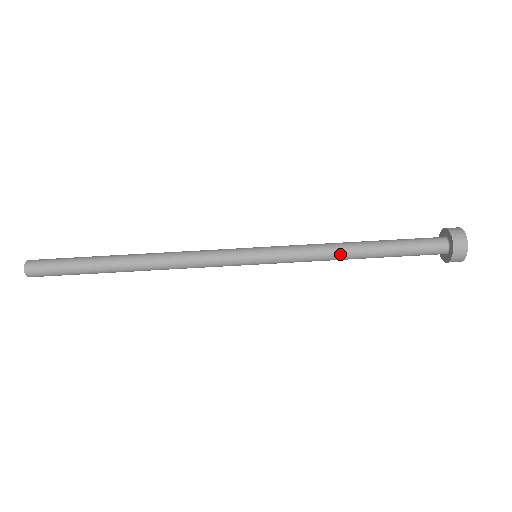
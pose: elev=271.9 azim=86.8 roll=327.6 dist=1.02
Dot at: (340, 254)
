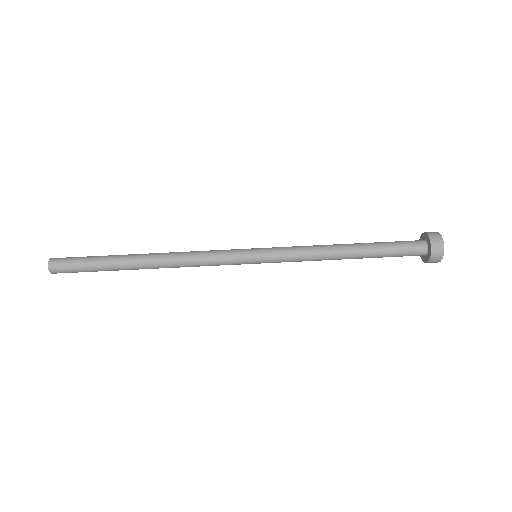
Dot at: (331, 259)
